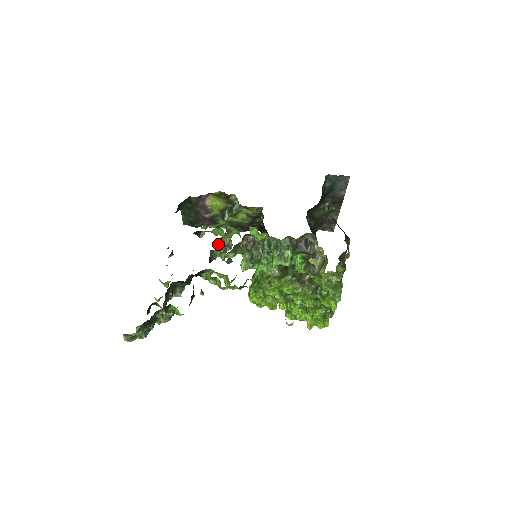
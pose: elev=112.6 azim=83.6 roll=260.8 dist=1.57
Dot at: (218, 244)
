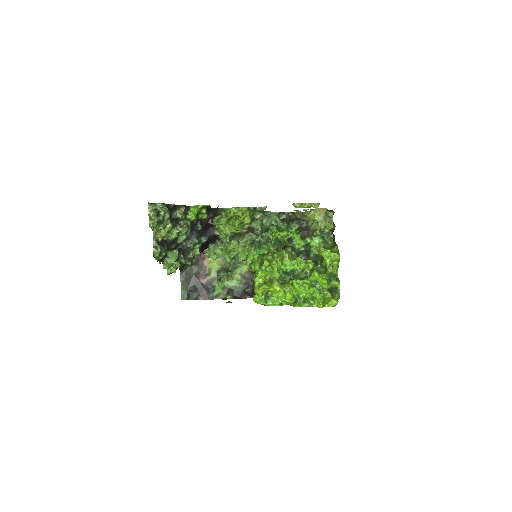
Dot at: occluded
